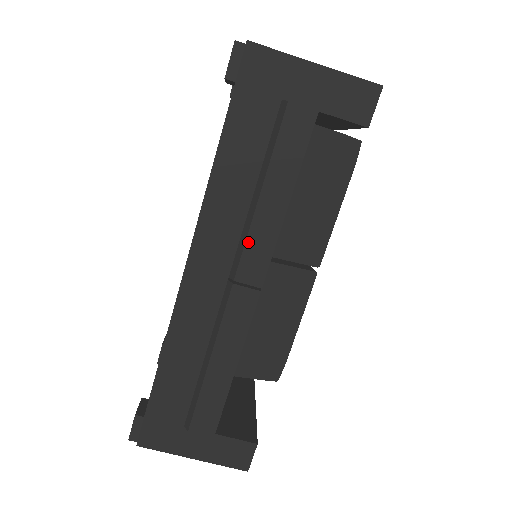
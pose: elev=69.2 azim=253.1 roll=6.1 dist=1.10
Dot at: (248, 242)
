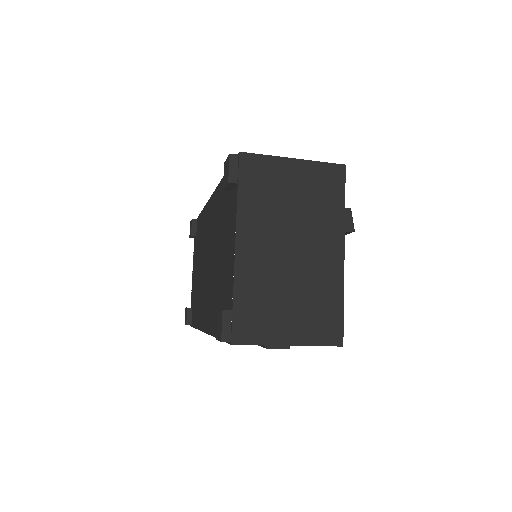
Dot at: occluded
